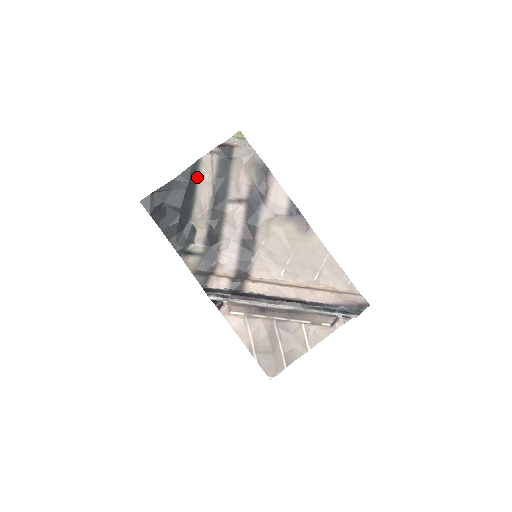
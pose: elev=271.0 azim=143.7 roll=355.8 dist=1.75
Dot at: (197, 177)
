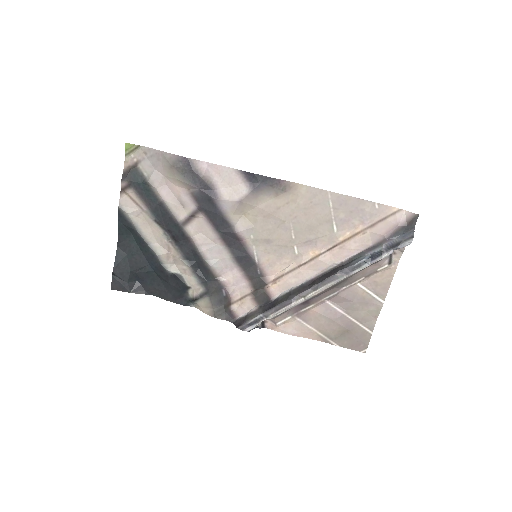
Dot at: (134, 227)
